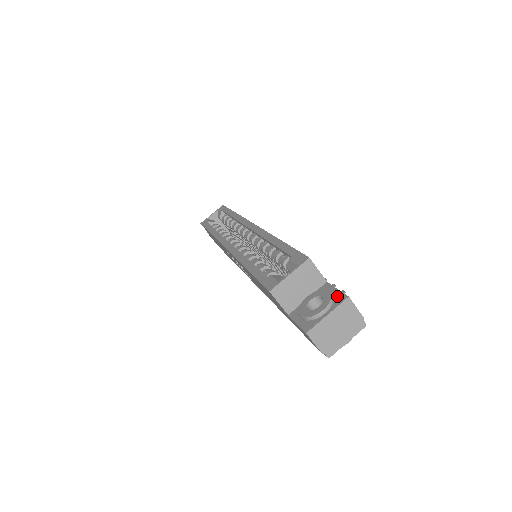
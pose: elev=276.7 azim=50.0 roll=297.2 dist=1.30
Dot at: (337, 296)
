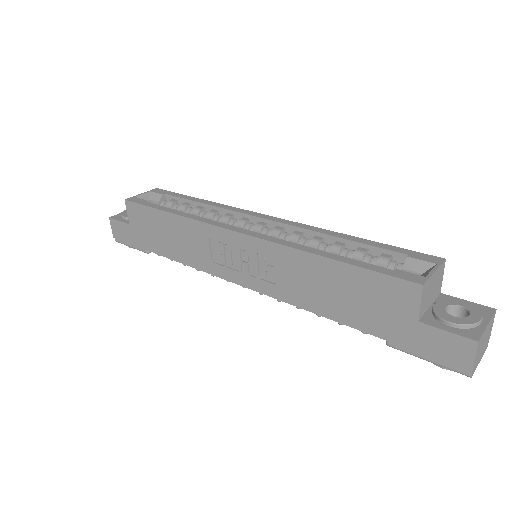
Dot at: (478, 307)
